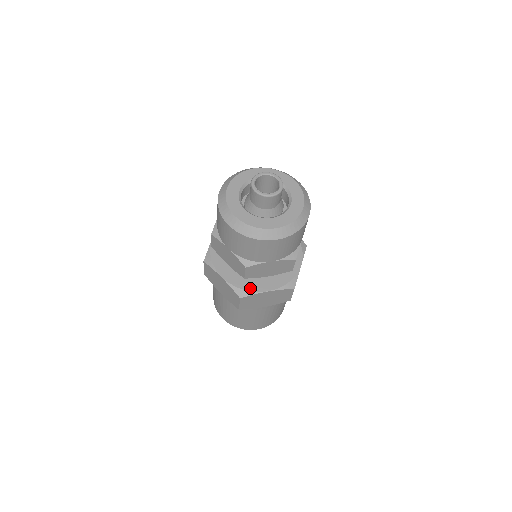
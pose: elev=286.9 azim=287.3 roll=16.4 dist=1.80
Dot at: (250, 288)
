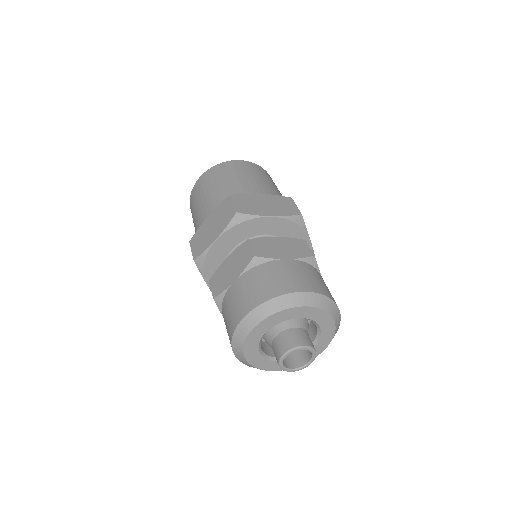
Dot at: occluded
